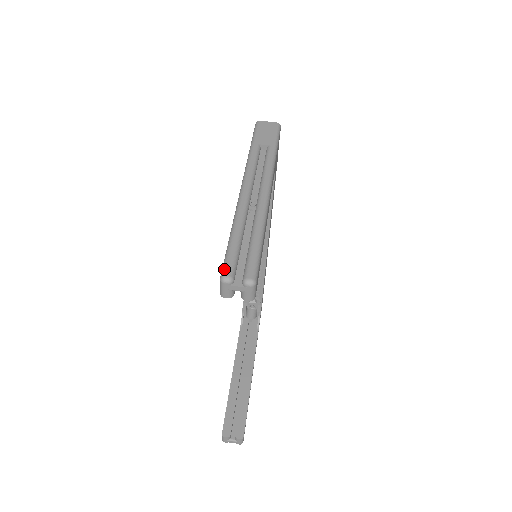
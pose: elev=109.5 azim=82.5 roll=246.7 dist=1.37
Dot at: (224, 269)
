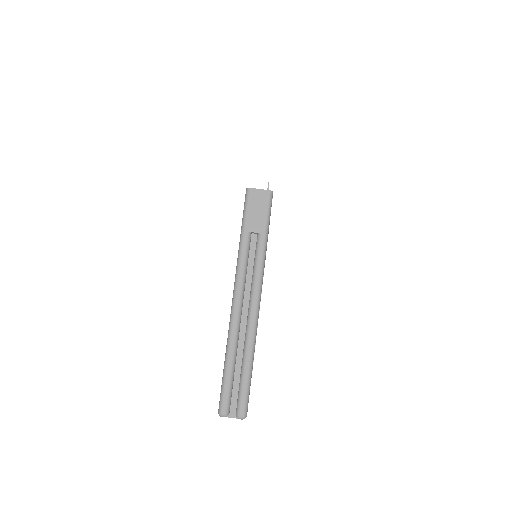
Dot at: (221, 406)
